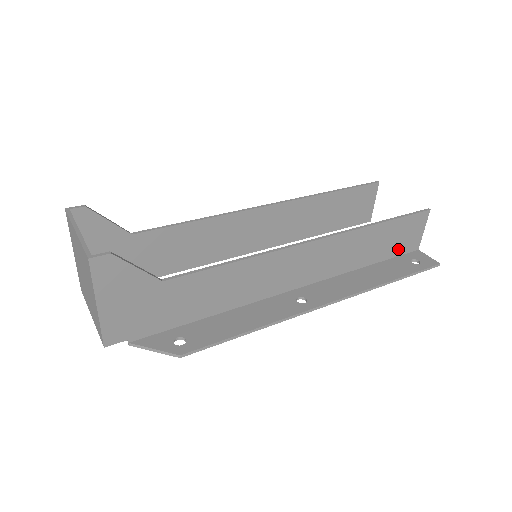
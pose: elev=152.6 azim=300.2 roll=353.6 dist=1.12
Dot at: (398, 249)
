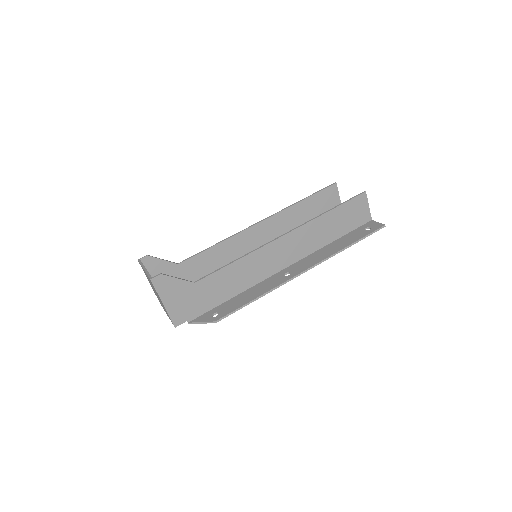
Dot at: (353, 224)
